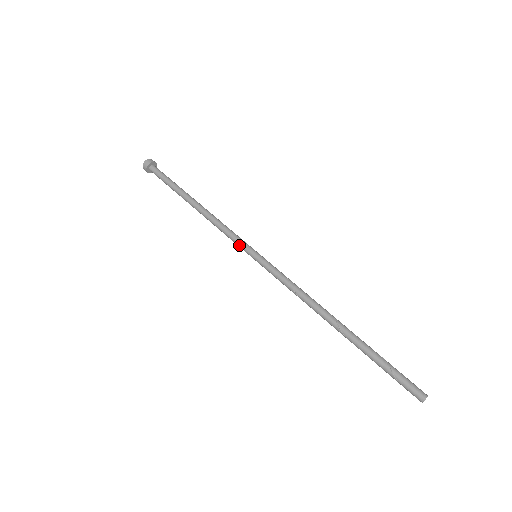
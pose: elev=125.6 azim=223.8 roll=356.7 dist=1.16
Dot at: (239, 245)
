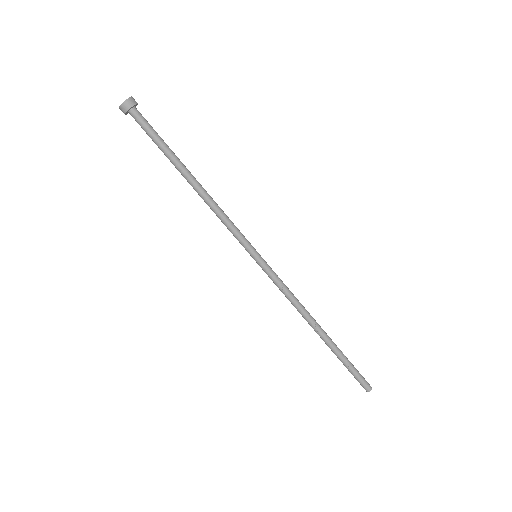
Dot at: (239, 242)
